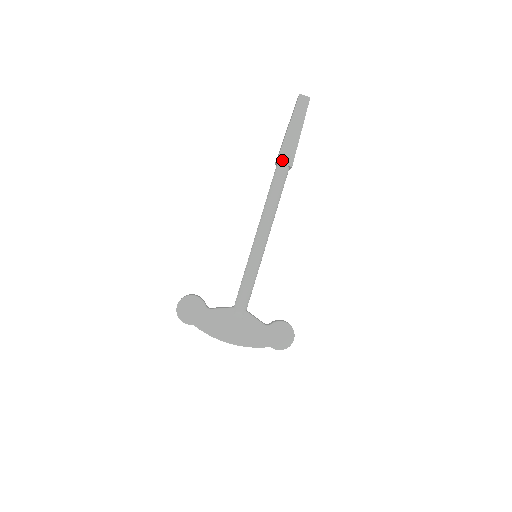
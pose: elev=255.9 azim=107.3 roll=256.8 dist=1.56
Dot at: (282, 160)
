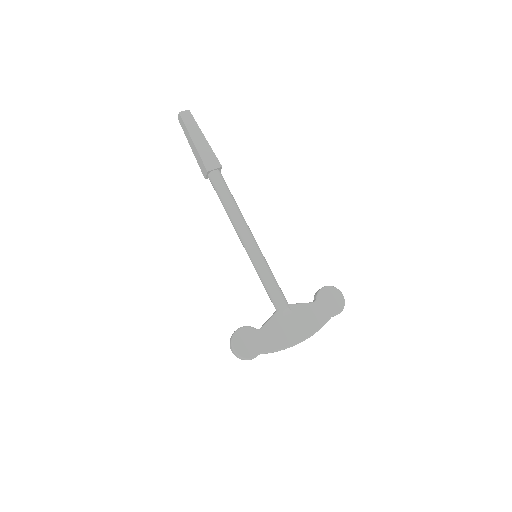
Dot at: (210, 167)
